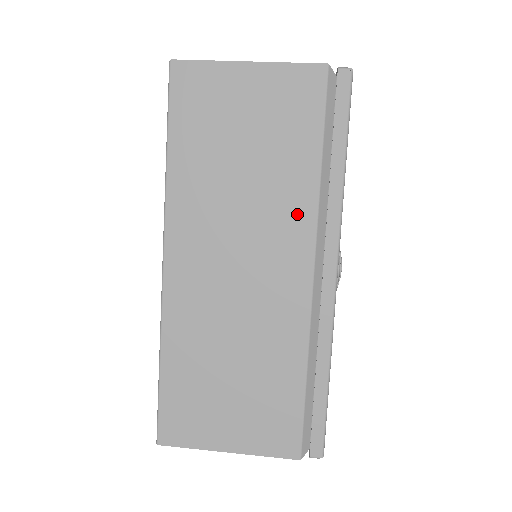
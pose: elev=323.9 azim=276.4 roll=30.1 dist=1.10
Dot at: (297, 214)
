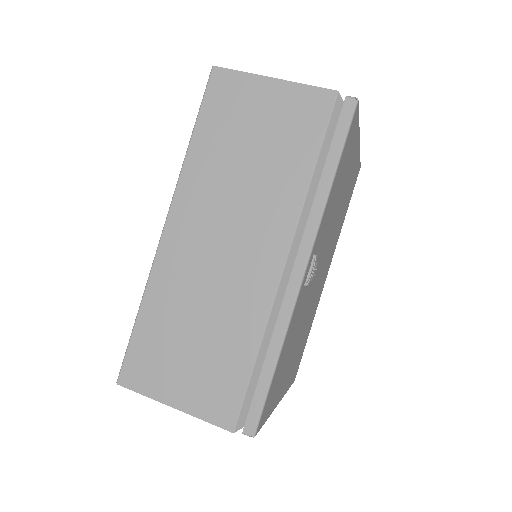
Dot at: (283, 210)
